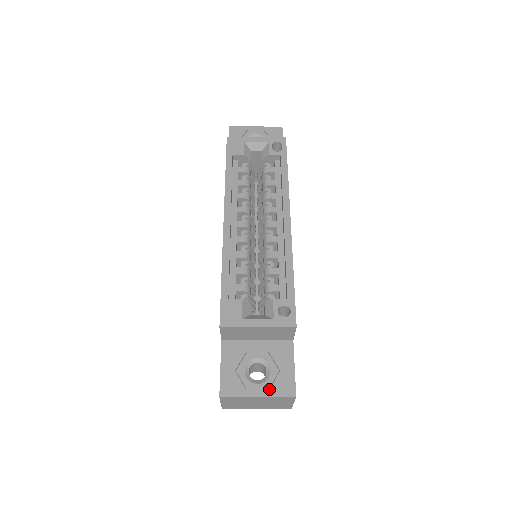
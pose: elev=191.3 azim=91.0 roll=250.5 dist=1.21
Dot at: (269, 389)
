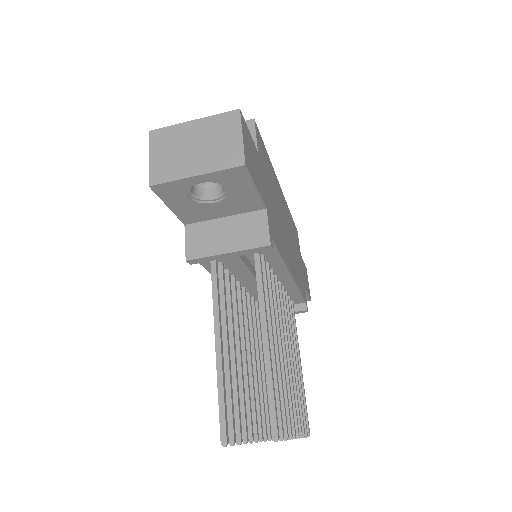
Dot at: occluded
